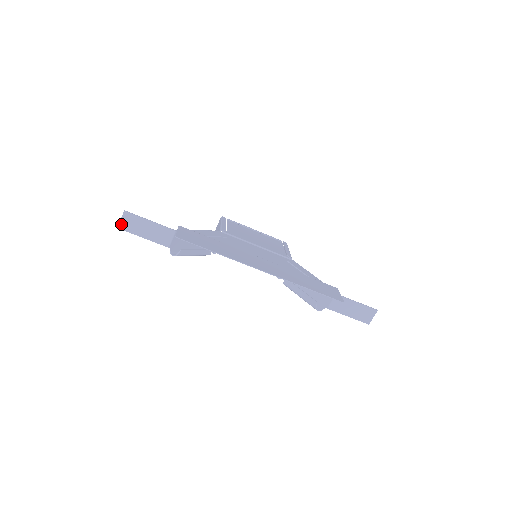
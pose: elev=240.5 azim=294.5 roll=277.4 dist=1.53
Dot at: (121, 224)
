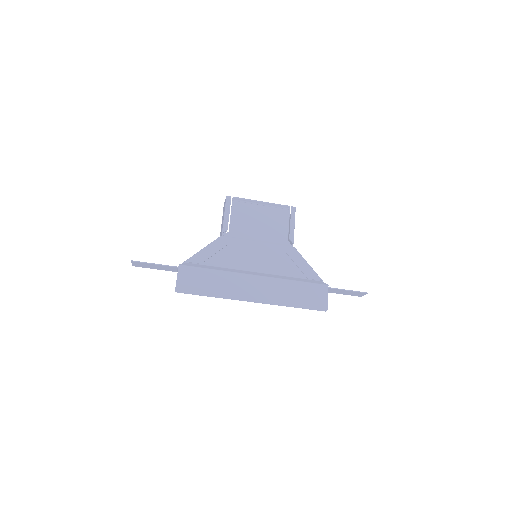
Dot at: (133, 265)
